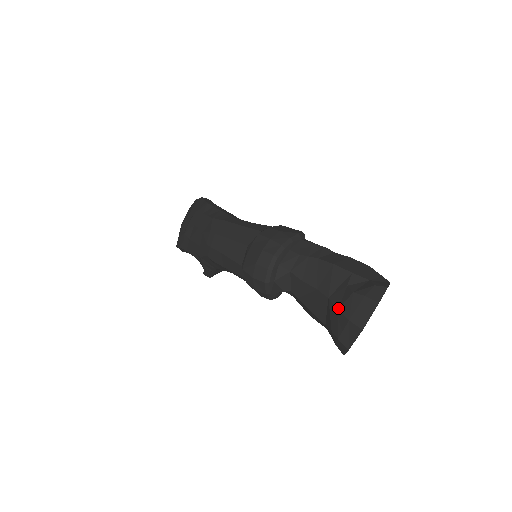
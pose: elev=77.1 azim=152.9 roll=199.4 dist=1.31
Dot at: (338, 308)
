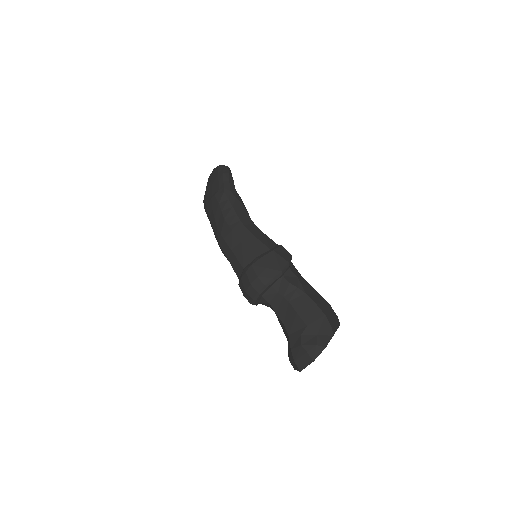
Dot at: (291, 349)
